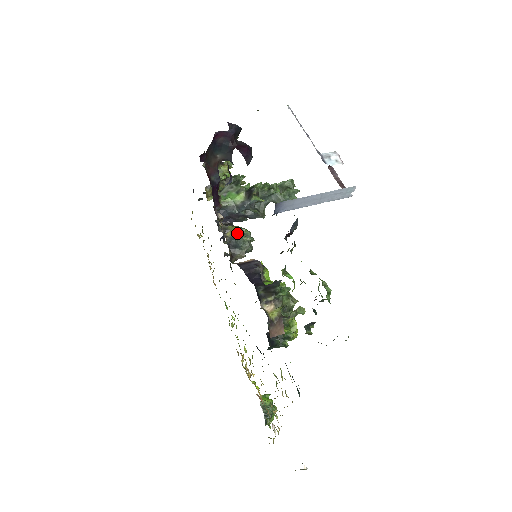
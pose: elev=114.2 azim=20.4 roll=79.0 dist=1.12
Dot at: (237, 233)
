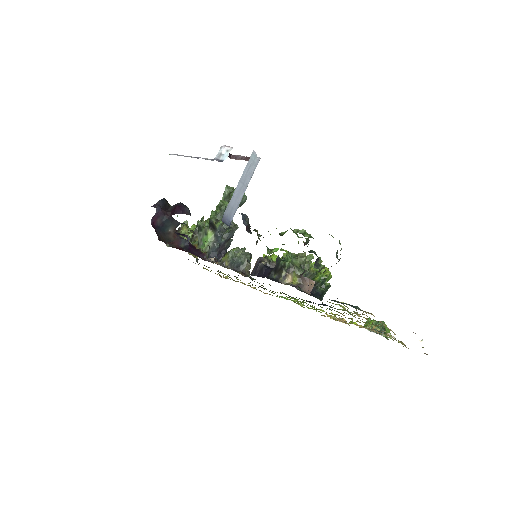
Dot at: (230, 258)
